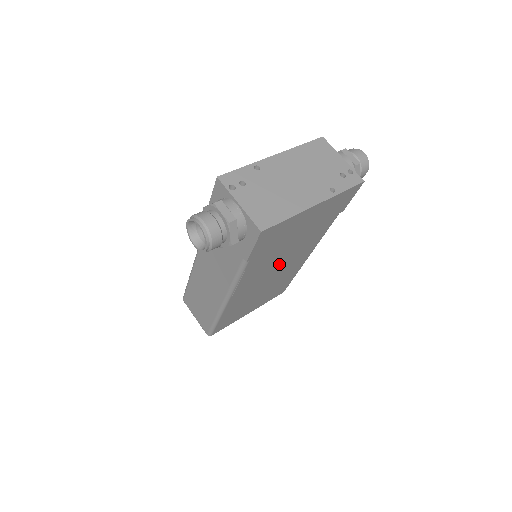
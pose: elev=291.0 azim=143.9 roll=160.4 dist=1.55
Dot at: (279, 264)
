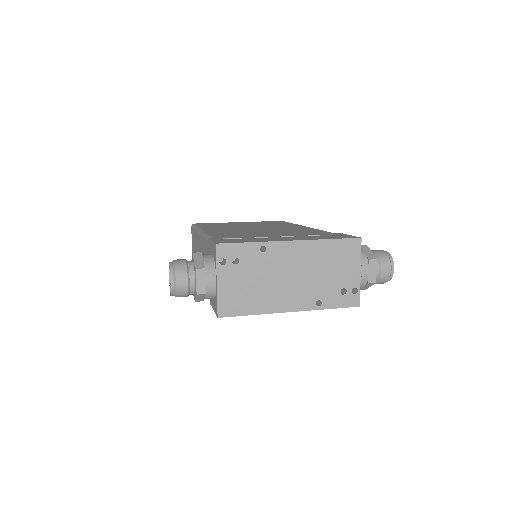
Dot at: occluded
